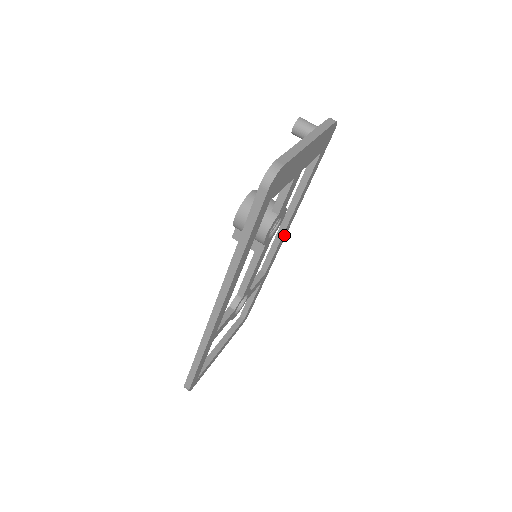
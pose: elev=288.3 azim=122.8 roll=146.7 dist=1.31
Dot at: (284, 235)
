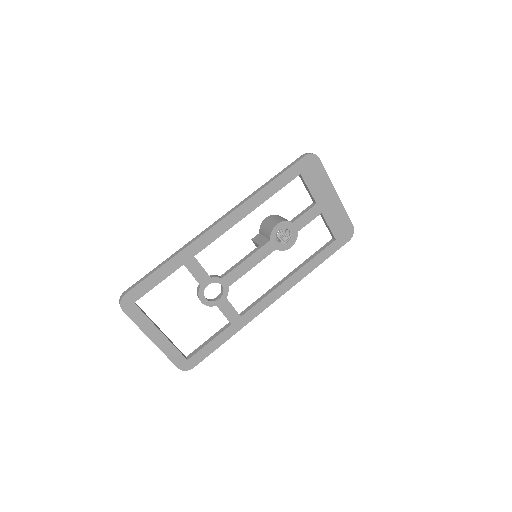
Dot at: (276, 294)
